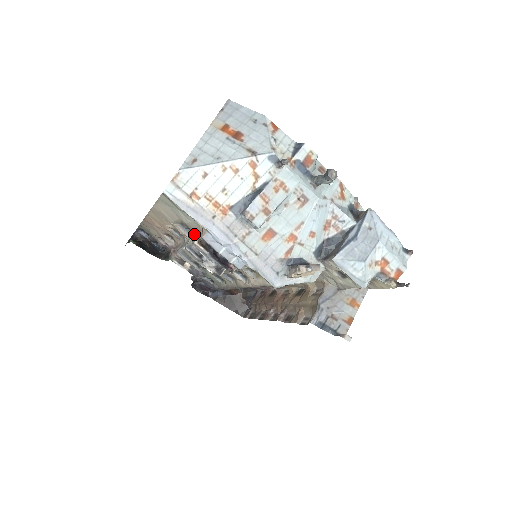
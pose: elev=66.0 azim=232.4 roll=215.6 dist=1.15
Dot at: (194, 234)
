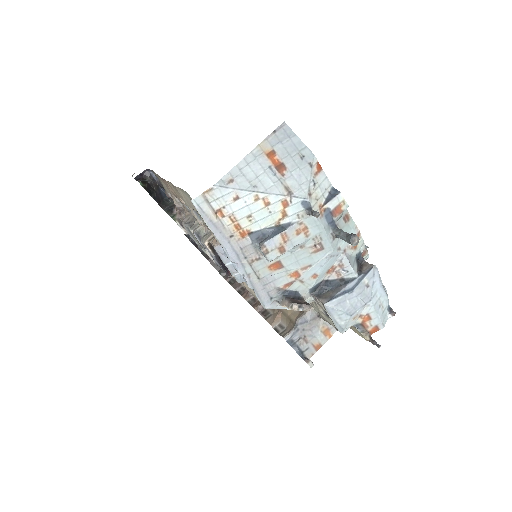
Dot at: (206, 230)
